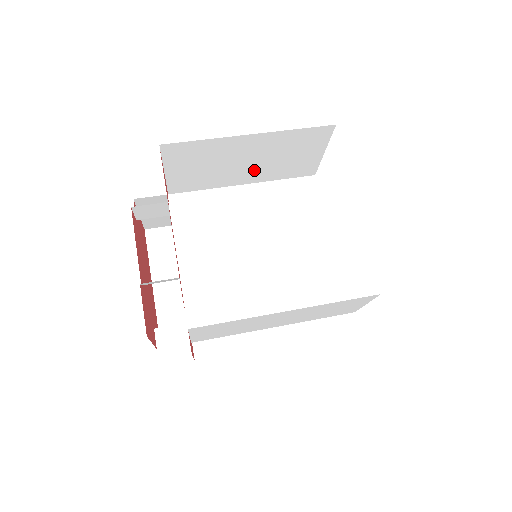
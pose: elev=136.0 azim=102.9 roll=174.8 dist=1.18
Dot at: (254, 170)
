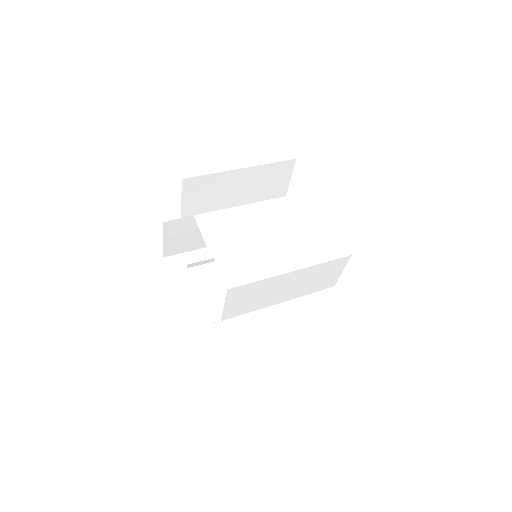
Dot at: (242, 201)
